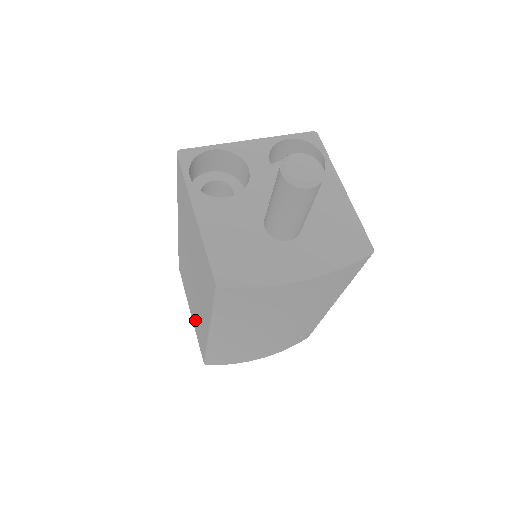
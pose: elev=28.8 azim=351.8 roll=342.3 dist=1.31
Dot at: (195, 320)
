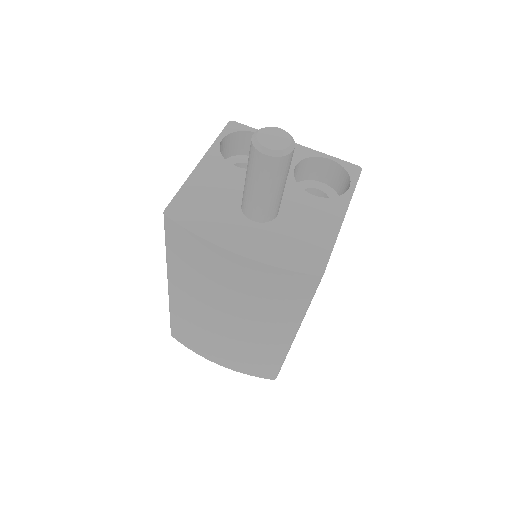
Dot at: occluded
